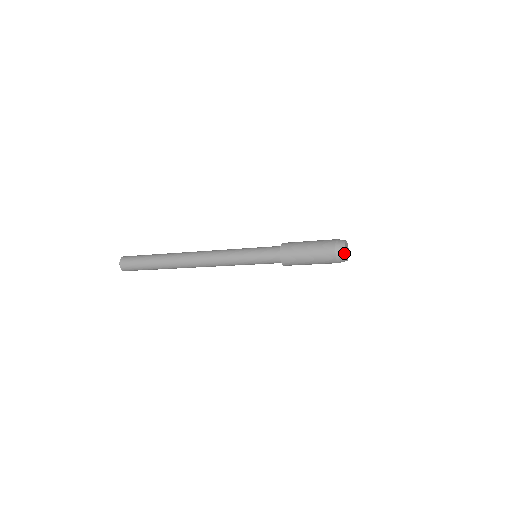
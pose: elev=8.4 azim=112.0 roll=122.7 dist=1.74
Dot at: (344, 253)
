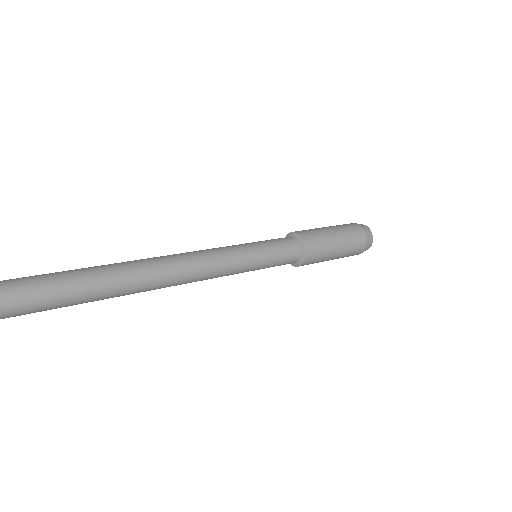
Dot at: occluded
